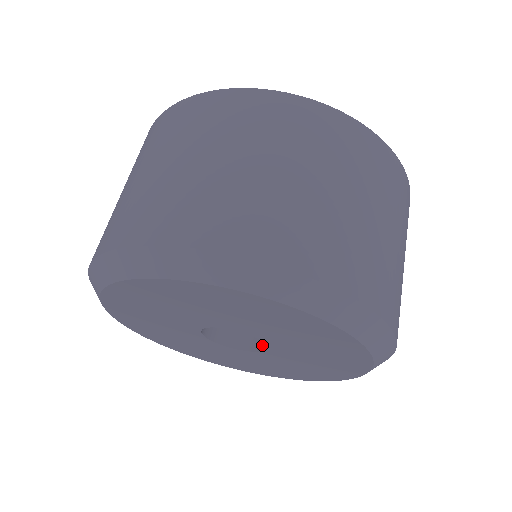
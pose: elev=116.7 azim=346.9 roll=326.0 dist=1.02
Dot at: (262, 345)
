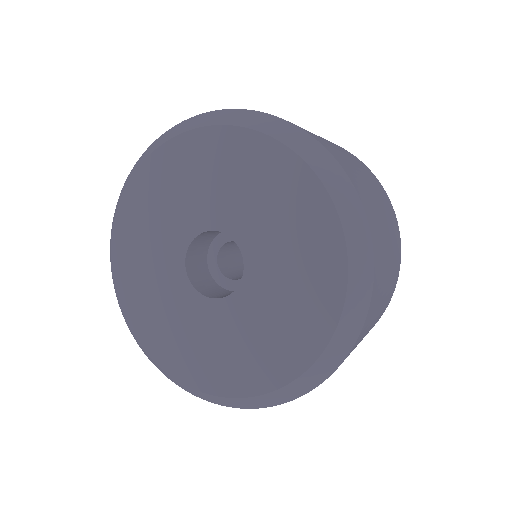
Dot at: (243, 252)
